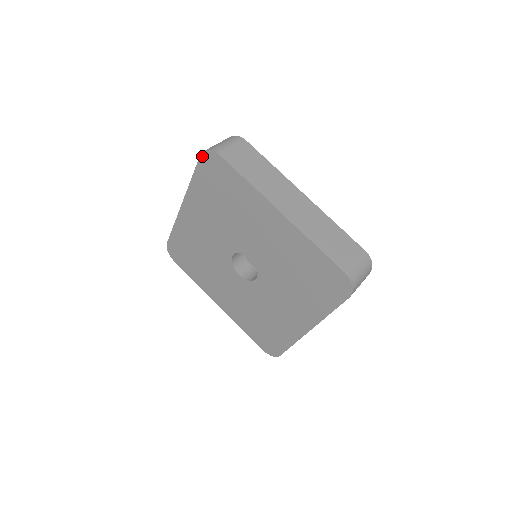
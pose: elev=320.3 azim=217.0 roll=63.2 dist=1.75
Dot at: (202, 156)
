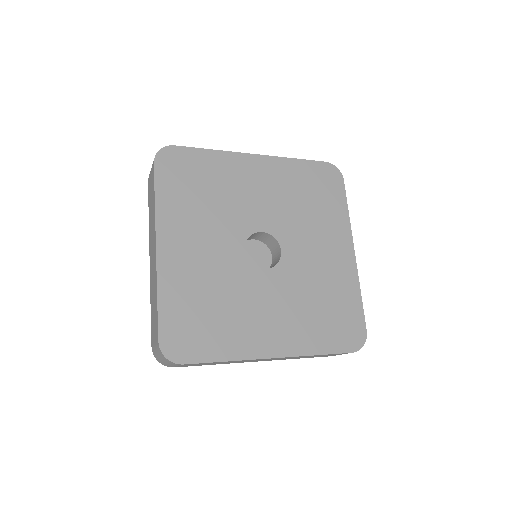
Dot at: (327, 164)
